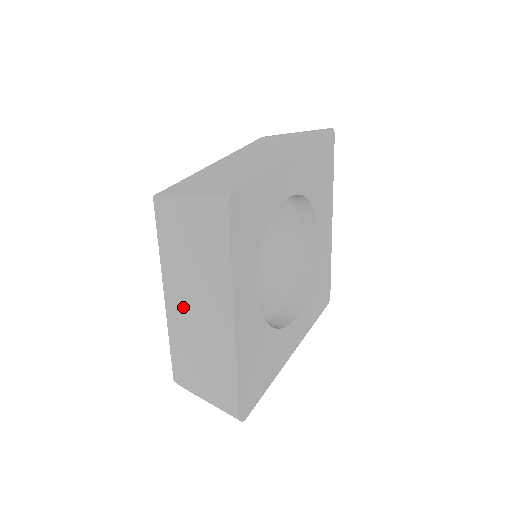
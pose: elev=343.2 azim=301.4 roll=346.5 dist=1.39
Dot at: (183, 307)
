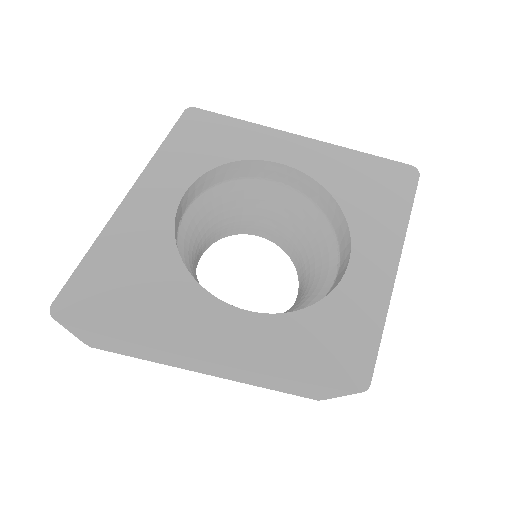
Dot at: occluded
